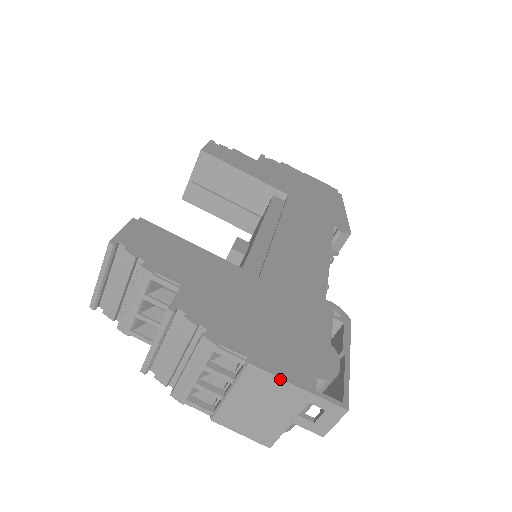
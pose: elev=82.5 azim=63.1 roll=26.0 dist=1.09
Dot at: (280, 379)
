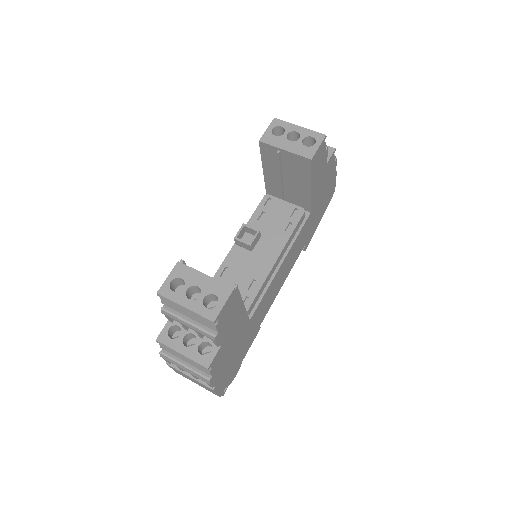
Dot at: occluded
